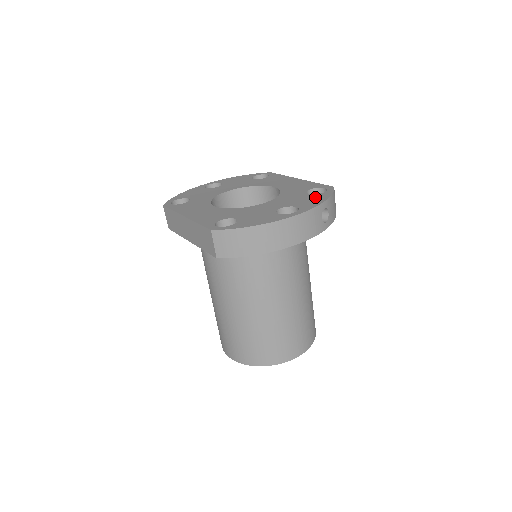
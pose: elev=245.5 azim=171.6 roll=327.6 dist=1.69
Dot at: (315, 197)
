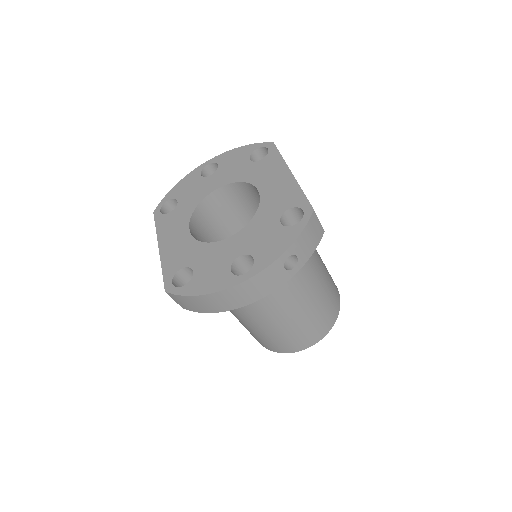
Dot at: (281, 236)
